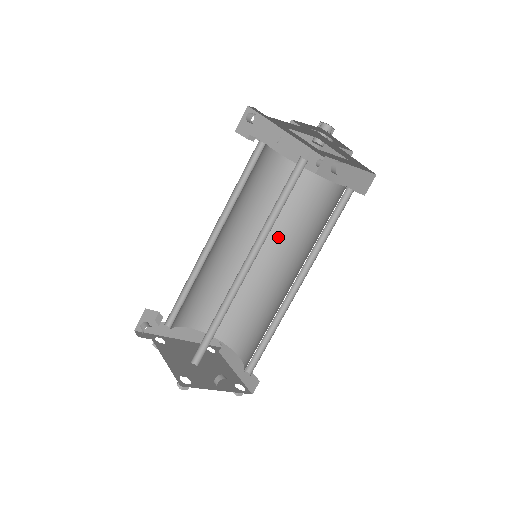
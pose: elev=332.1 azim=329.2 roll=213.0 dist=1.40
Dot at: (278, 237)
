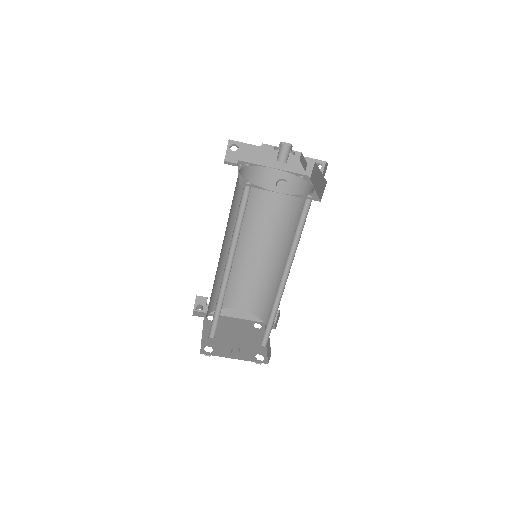
Dot at: (286, 236)
